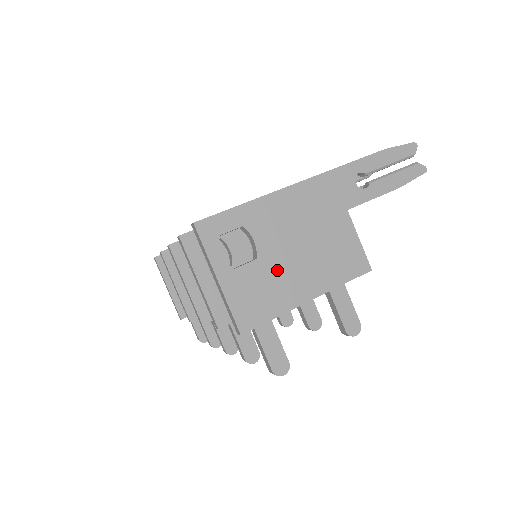
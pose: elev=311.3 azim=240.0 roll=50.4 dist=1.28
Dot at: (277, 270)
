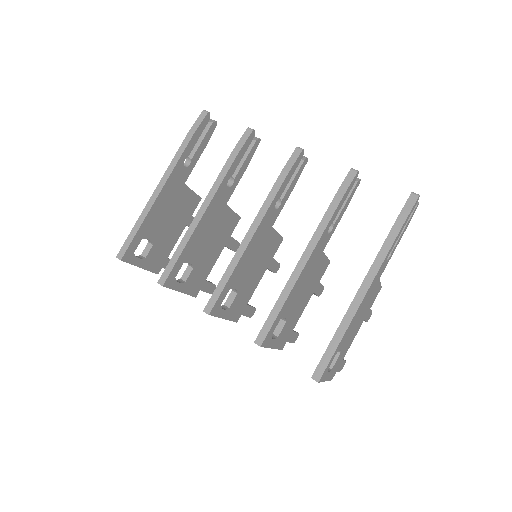
Dot at: (347, 344)
